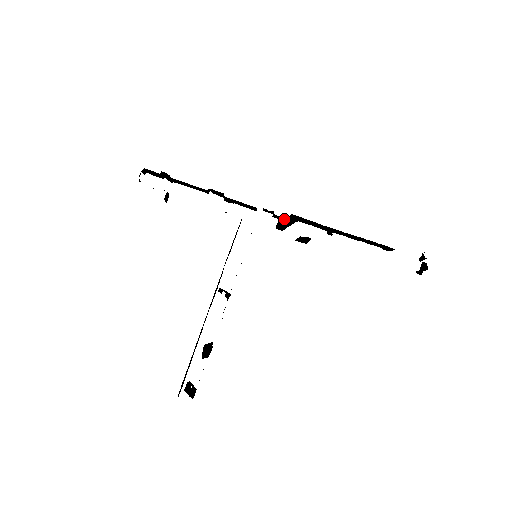
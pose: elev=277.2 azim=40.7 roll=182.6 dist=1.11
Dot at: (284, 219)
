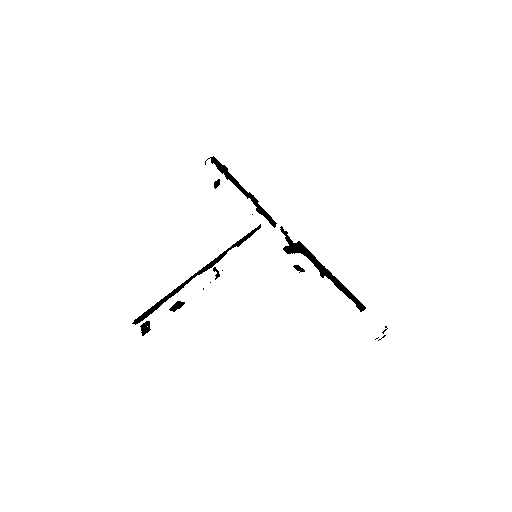
Dot at: (292, 241)
